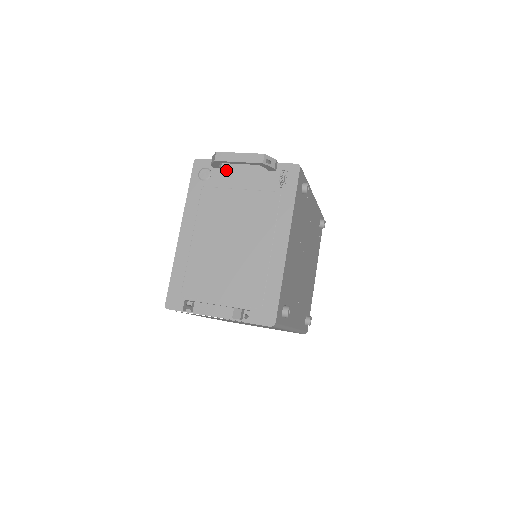
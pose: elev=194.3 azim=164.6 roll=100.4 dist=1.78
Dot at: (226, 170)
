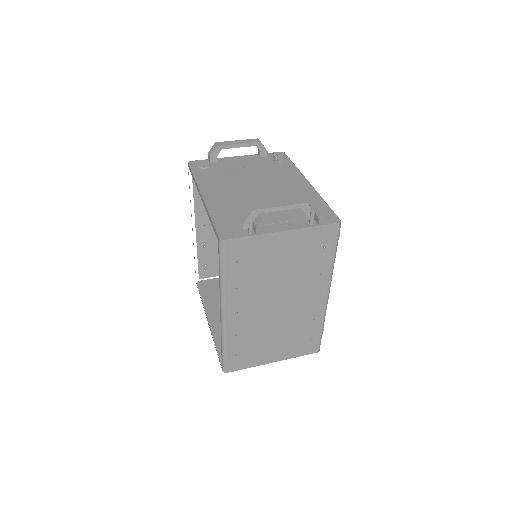
Dot at: (223, 162)
